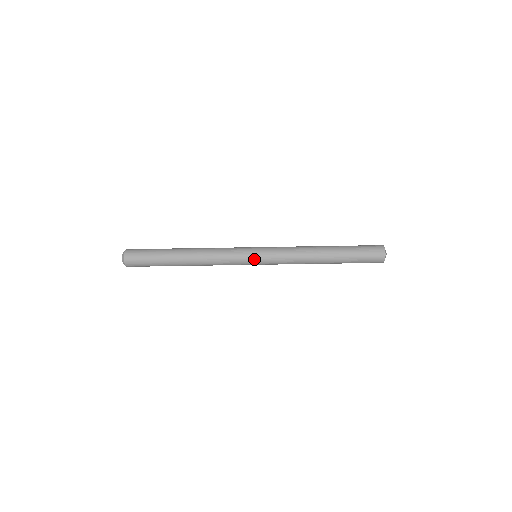
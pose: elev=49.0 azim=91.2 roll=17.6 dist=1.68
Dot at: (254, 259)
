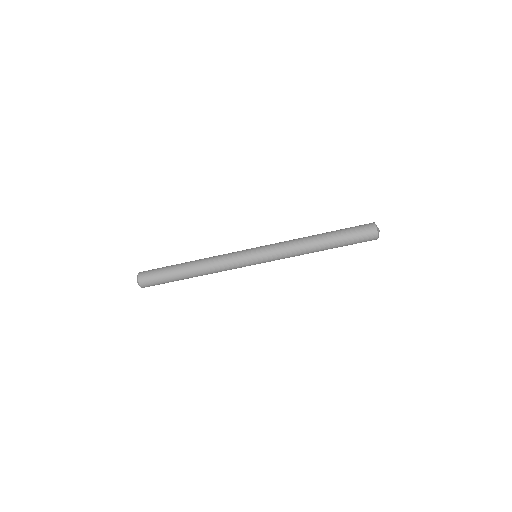
Dot at: (255, 264)
